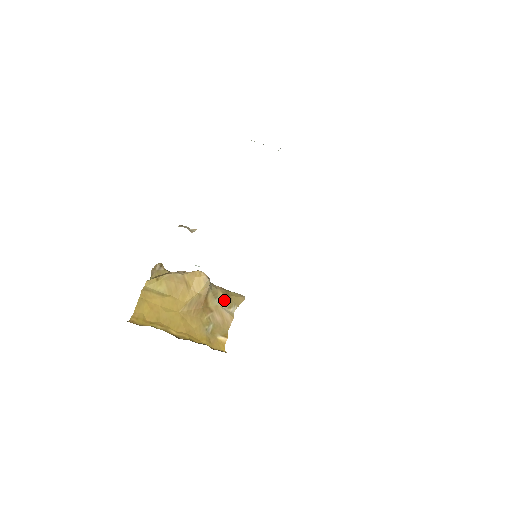
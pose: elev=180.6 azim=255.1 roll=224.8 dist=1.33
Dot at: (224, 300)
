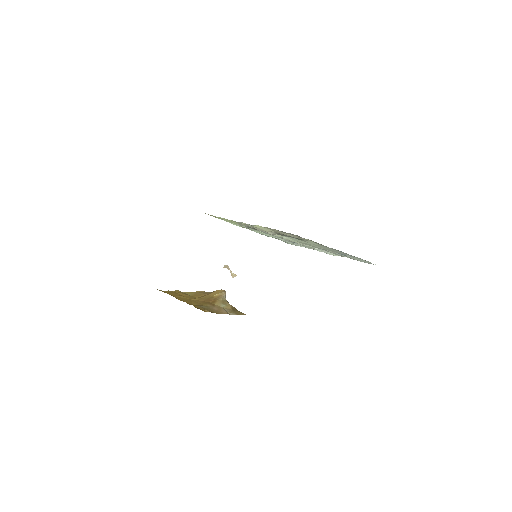
Dot at: (229, 309)
